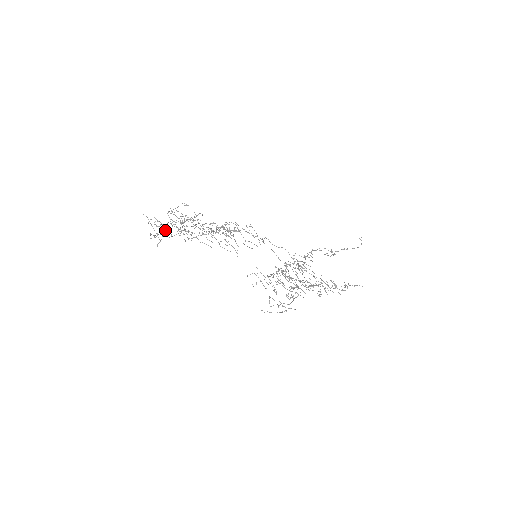
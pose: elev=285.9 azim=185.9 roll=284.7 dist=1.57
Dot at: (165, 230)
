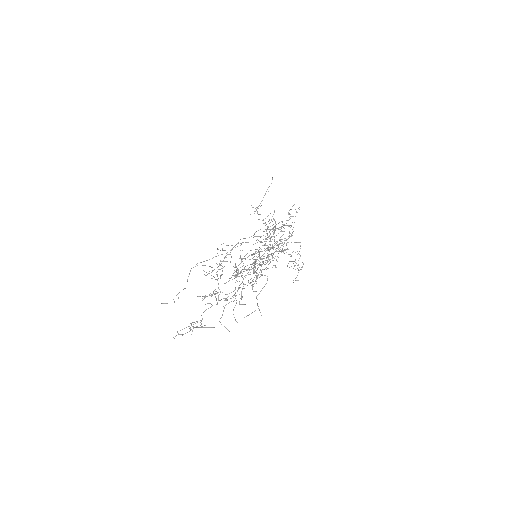
Dot at: occluded
